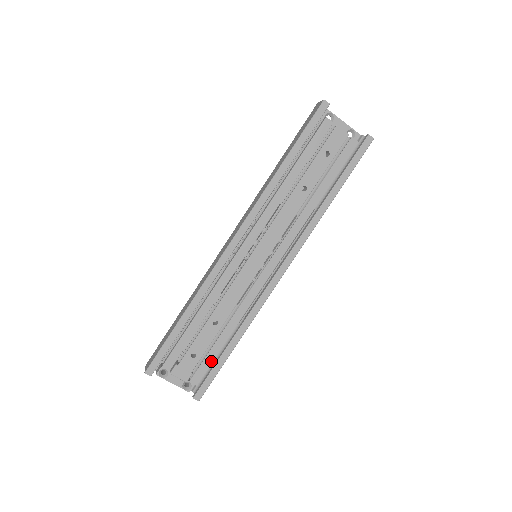
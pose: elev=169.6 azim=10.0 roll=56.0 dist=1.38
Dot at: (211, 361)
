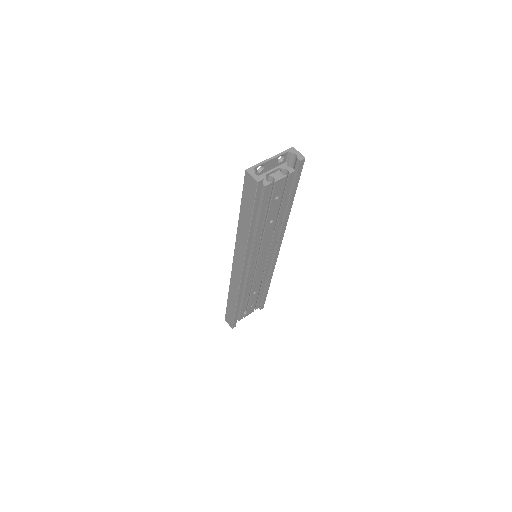
Dot at: (261, 298)
